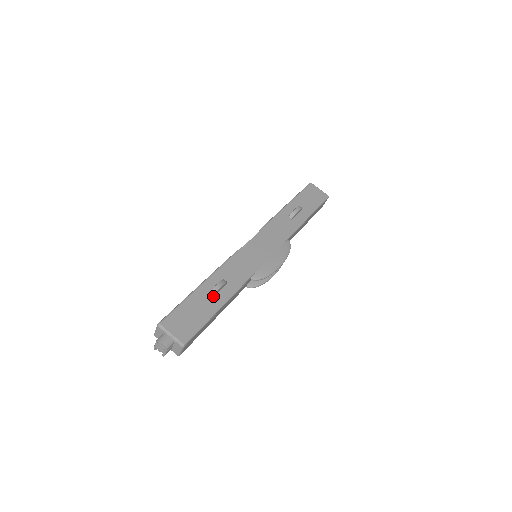
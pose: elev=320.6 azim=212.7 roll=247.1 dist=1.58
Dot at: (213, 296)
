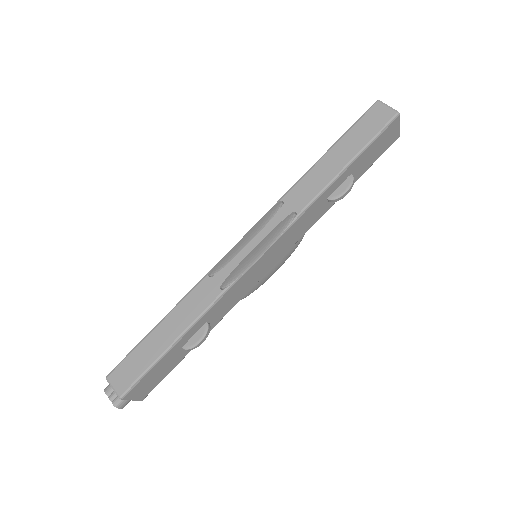
Dot at: (189, 347)
